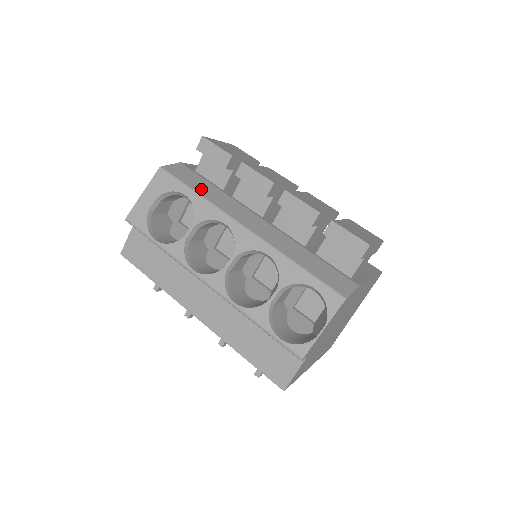
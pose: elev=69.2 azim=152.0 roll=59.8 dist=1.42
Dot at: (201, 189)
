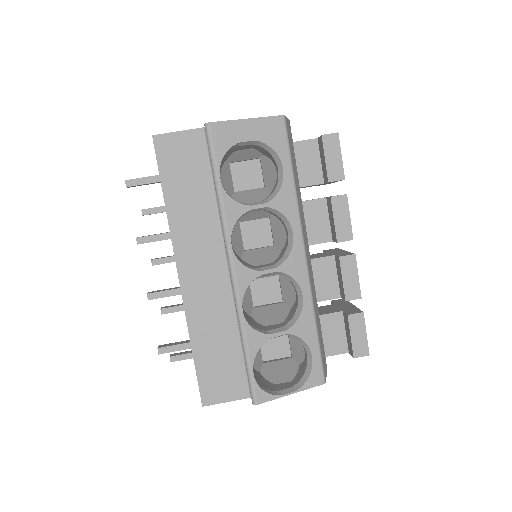
Dot at: occluded
